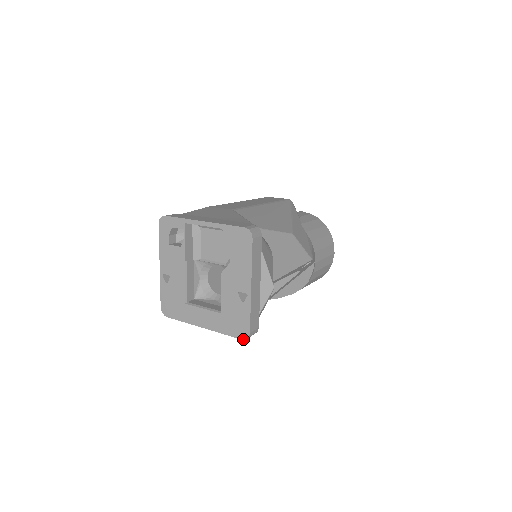
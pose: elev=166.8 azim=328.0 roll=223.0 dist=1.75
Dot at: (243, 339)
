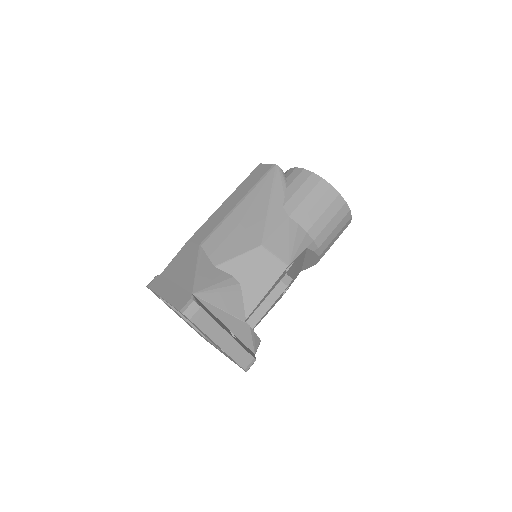
Dot at: (245, 371)
